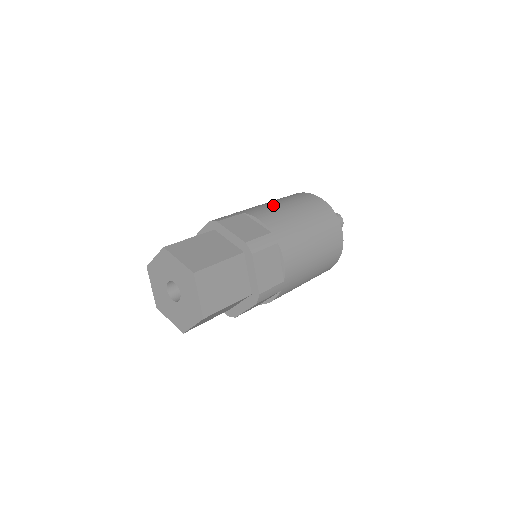
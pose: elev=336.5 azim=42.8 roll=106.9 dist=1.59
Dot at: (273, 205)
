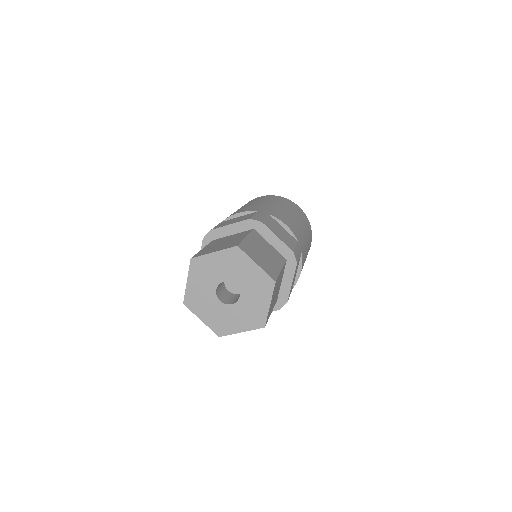
Dot at: occluded
